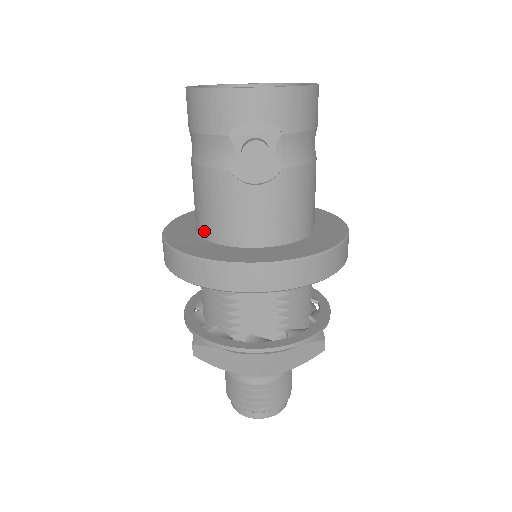
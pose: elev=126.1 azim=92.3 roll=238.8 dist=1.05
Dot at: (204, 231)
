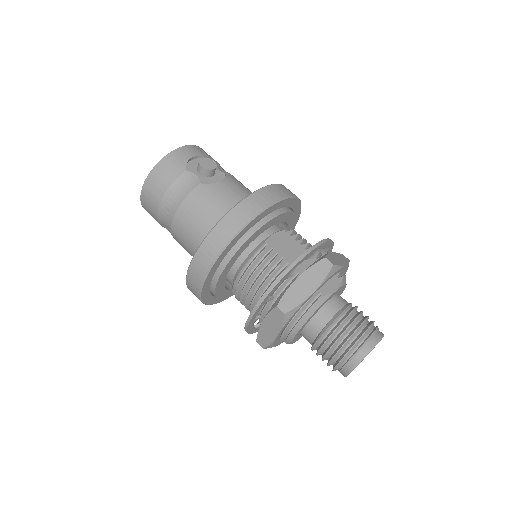
Dot at: occluded
